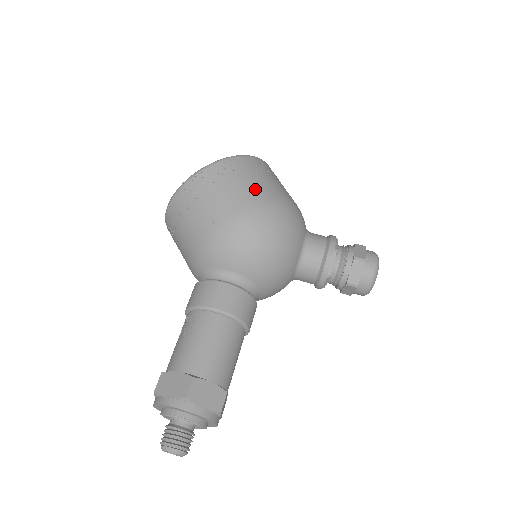
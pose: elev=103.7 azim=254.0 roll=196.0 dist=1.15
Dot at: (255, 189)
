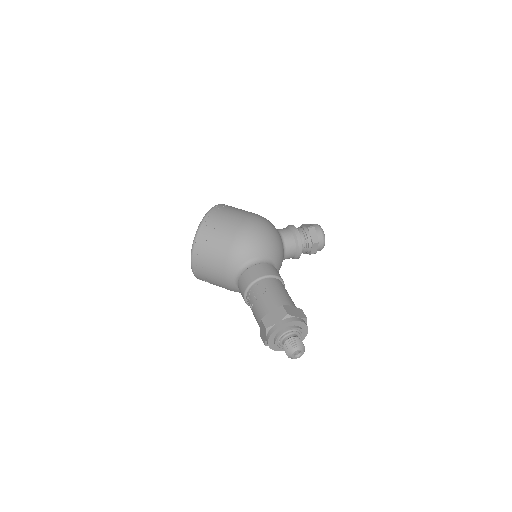
Dot at: (241, 213)
